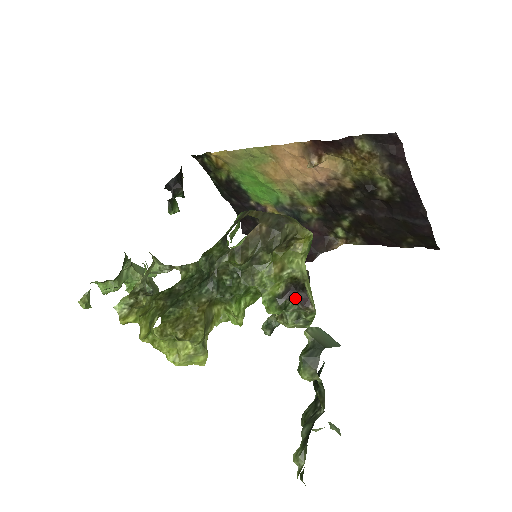
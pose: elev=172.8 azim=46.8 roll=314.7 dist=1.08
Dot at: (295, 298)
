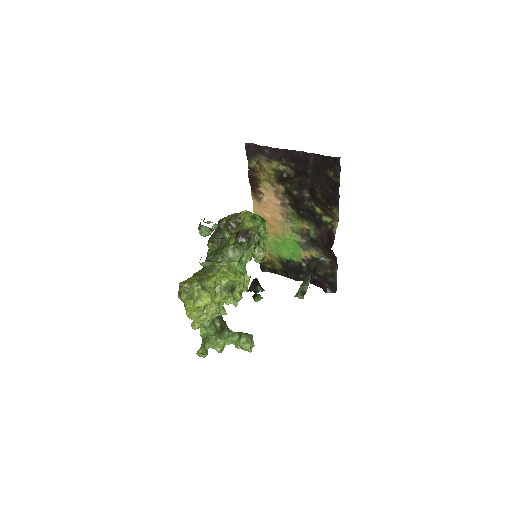
Dot at: (241, 236)
